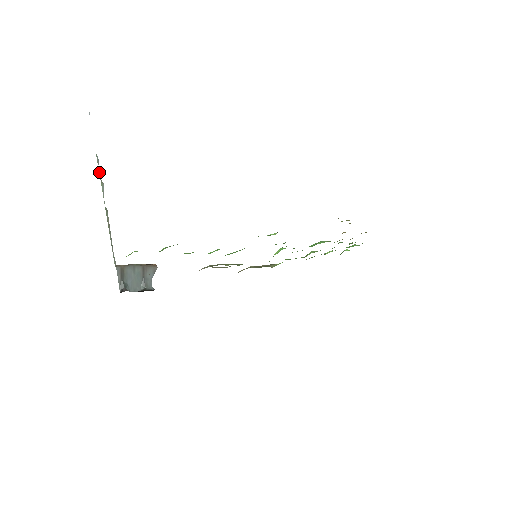
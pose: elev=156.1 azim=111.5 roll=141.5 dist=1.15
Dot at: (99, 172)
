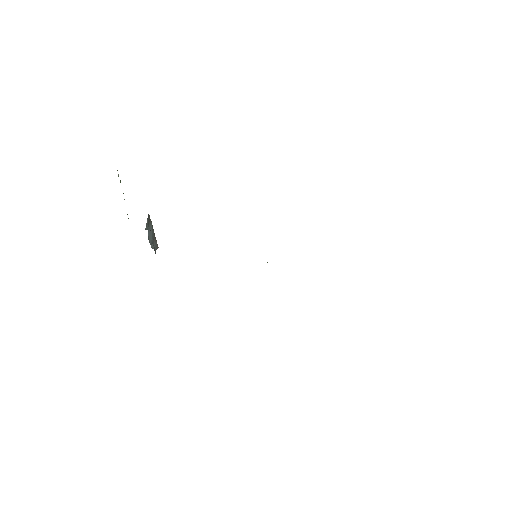
Dot at: (118, 174)
